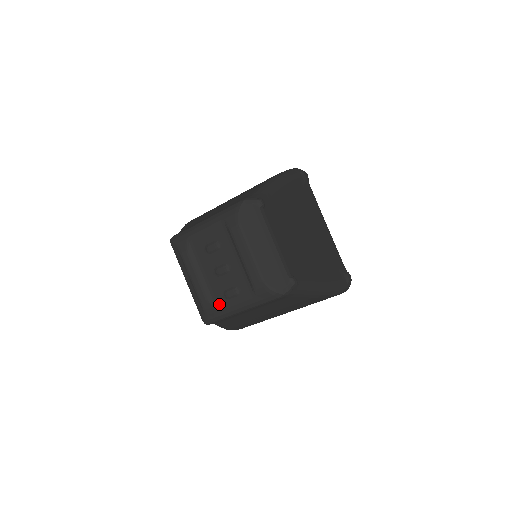
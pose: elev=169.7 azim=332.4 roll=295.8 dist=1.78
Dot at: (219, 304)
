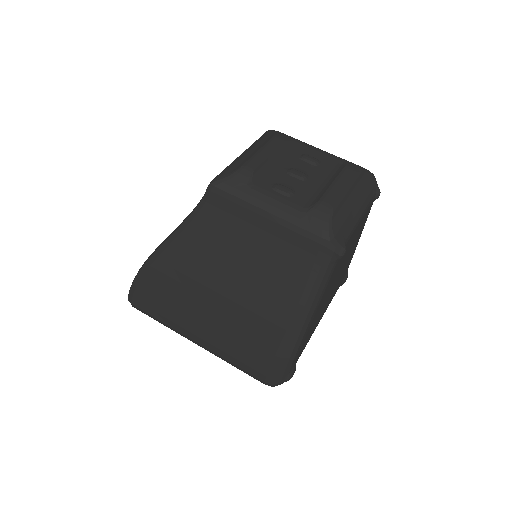
Dot at: (258, 184)
